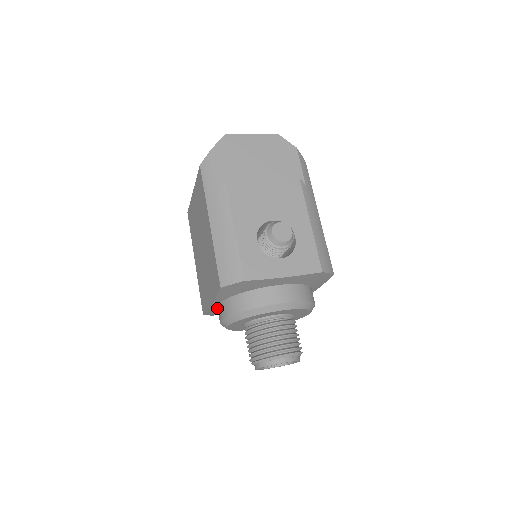
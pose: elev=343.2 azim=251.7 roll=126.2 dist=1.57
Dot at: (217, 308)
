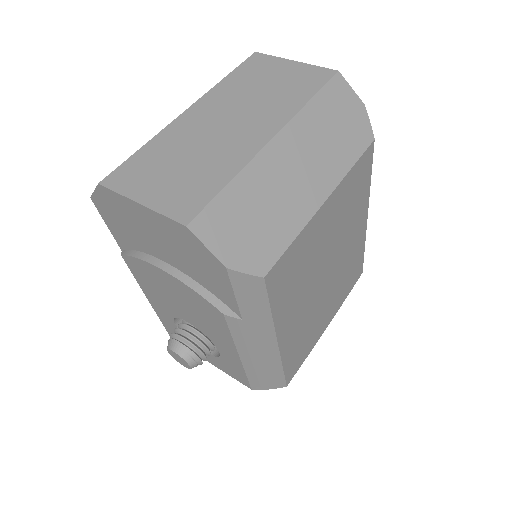
Dot at: occluded
